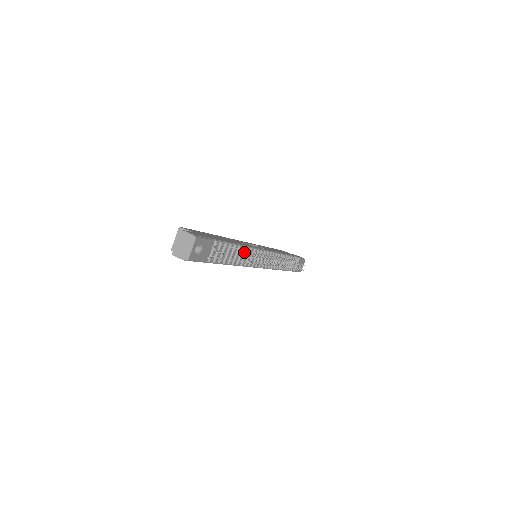
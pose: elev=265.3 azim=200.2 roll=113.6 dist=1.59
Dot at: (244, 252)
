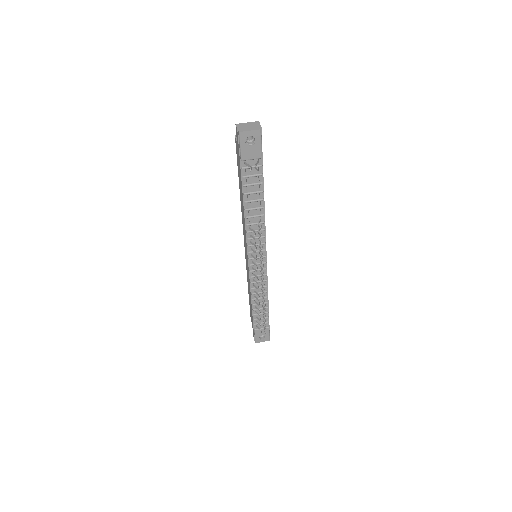
Dot at: occluded
